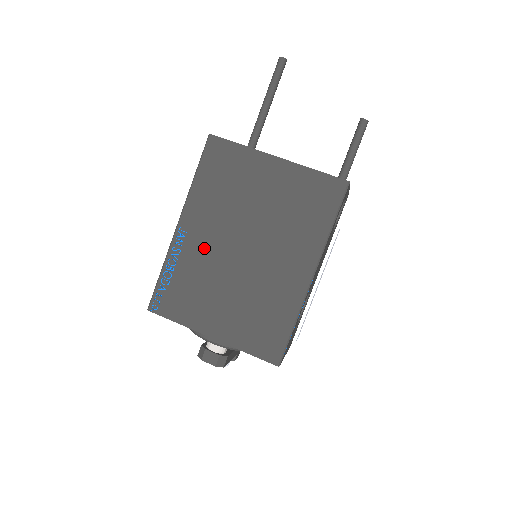
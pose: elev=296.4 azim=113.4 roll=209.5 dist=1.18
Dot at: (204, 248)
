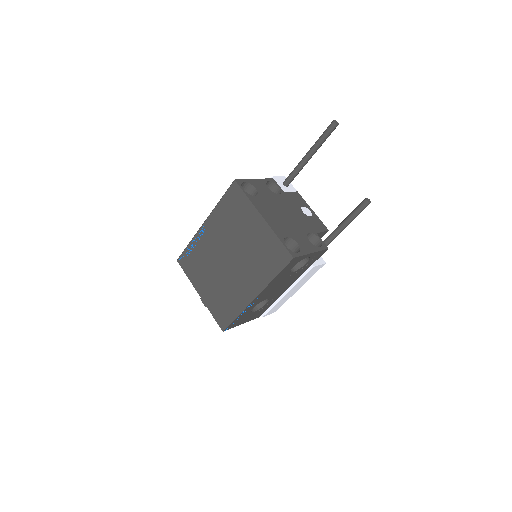
Dot at: (211, 245)
